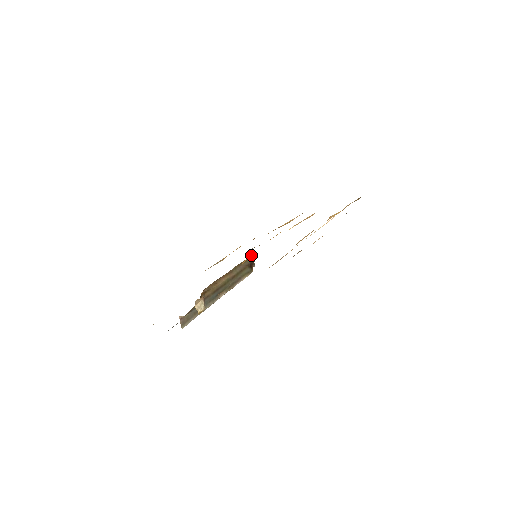
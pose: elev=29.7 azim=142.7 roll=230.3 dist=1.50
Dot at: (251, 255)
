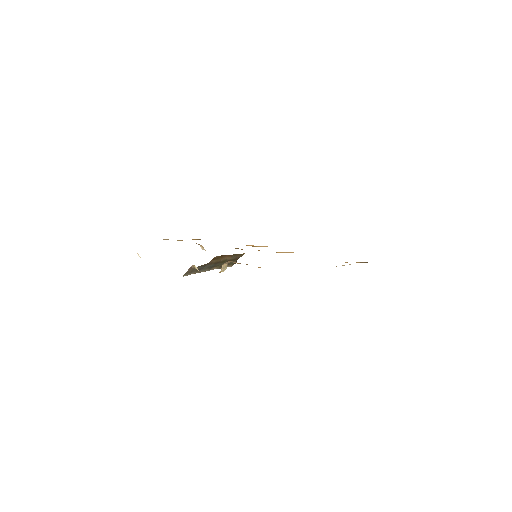
Dot at: (244, 253)
